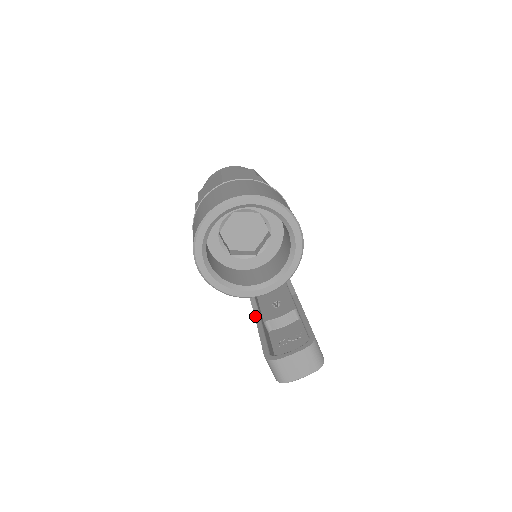
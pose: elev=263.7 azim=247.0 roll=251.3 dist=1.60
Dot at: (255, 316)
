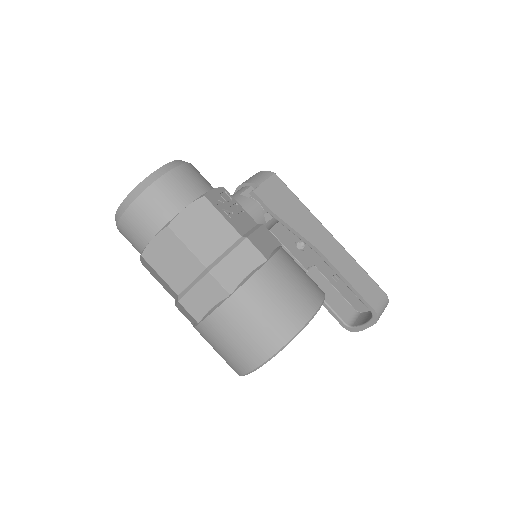
Dot at: occluded
